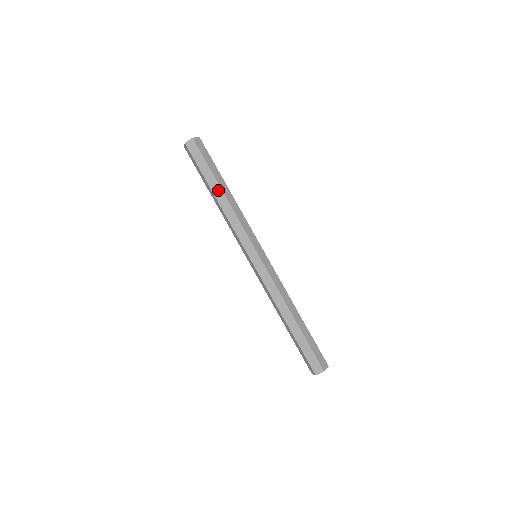
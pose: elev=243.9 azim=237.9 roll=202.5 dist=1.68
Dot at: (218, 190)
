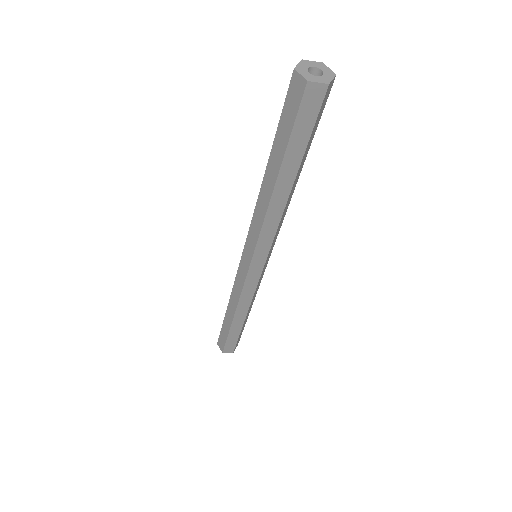
Dot at: (288, 182)
